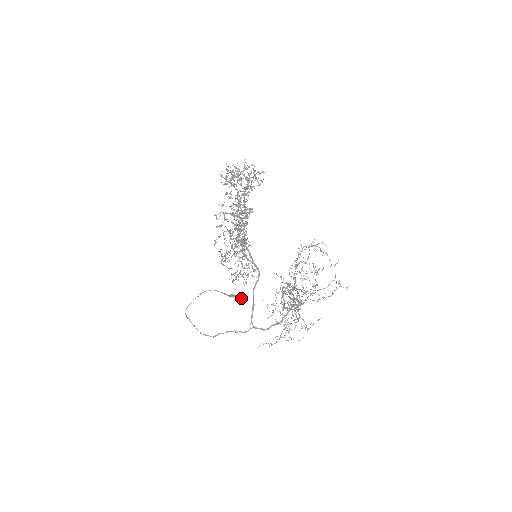
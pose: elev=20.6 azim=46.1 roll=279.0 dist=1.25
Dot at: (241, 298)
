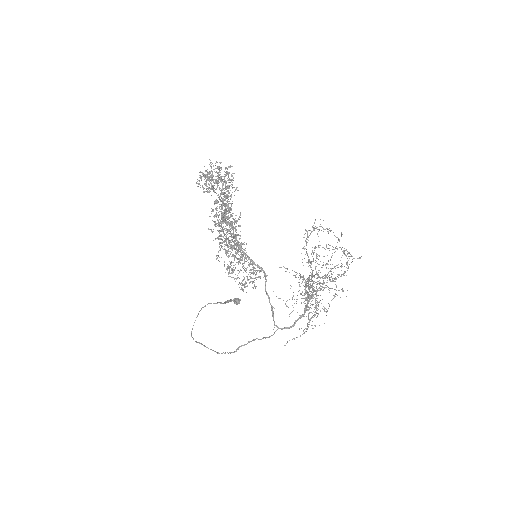
Dot at: (235, 301)
